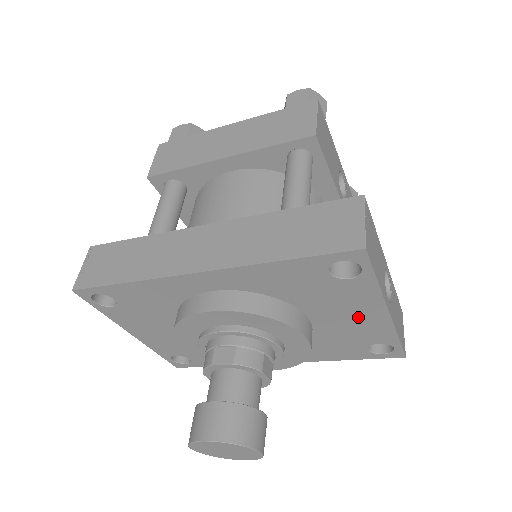
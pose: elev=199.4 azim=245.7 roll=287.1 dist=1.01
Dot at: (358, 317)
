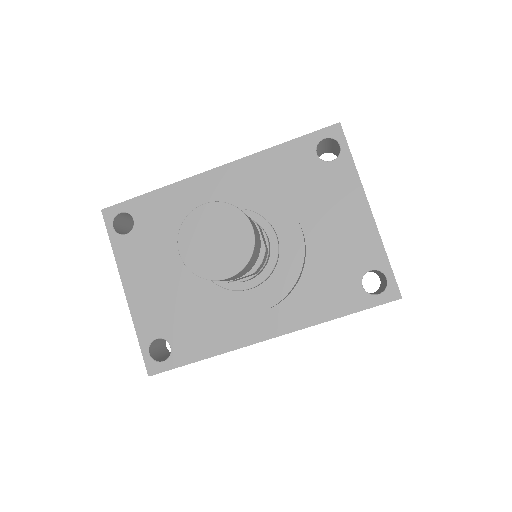
Dot at: (345, 220)
